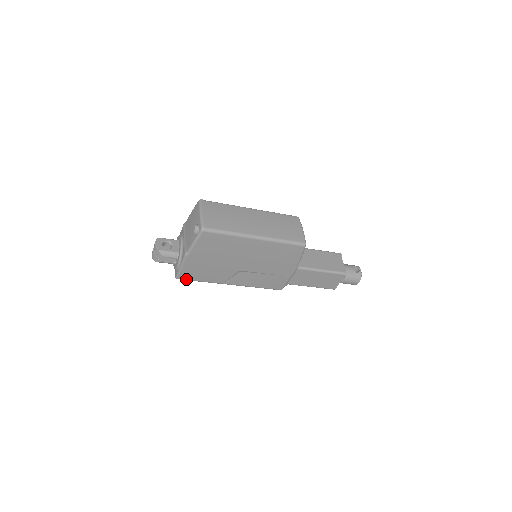
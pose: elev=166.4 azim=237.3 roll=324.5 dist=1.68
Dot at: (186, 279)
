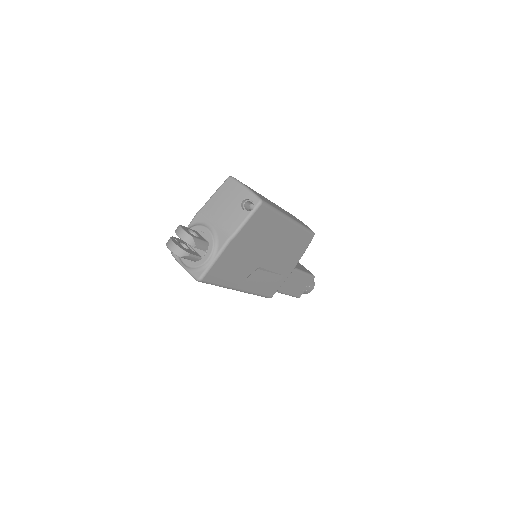
Dot at: (209, 281)
